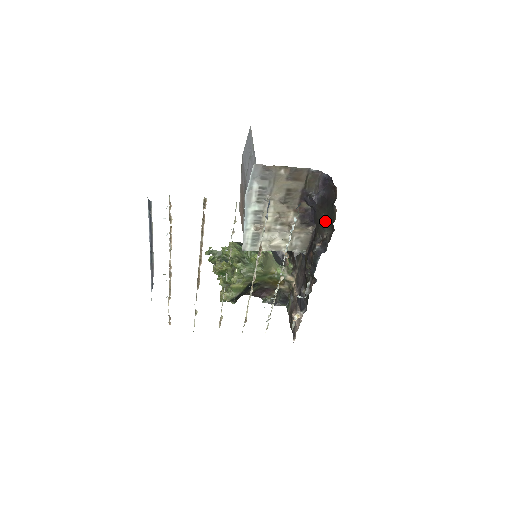
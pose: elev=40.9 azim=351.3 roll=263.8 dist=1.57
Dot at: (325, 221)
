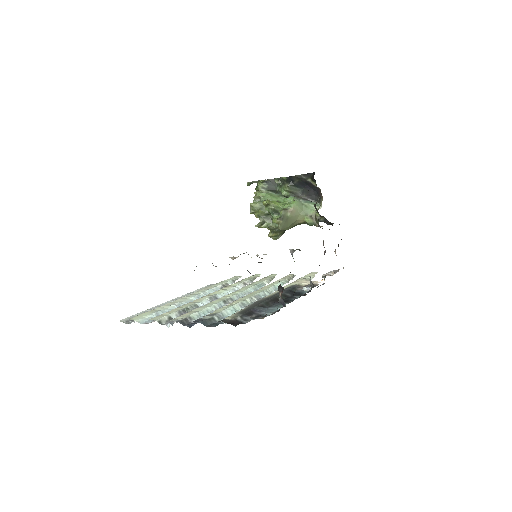
Dot at: occluded
